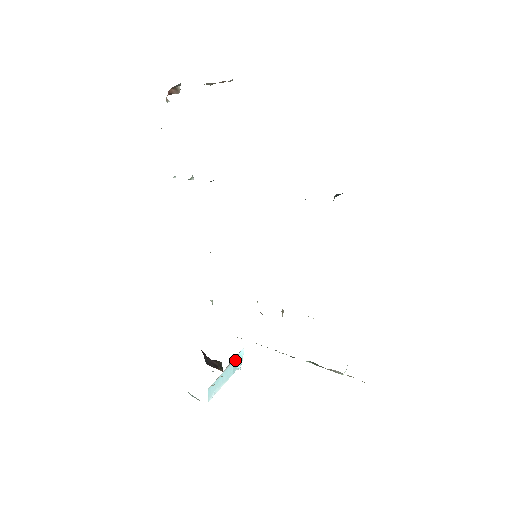
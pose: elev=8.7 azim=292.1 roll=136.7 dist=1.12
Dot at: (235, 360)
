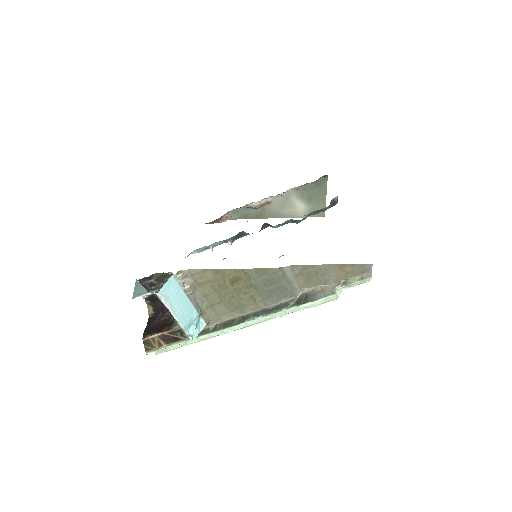
Dot at: (196, 314)
